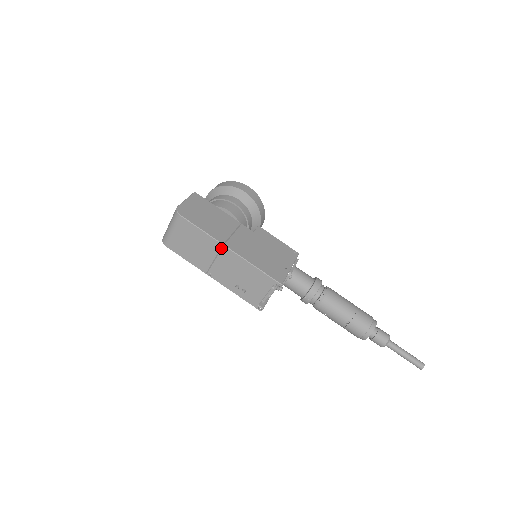
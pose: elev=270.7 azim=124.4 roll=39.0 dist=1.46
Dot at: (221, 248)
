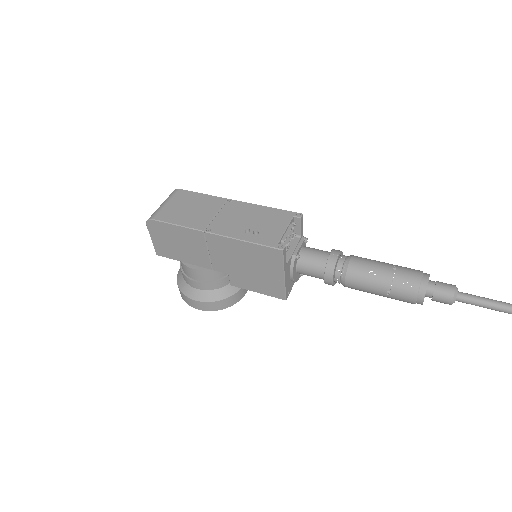
Dot at: (225, 202)
